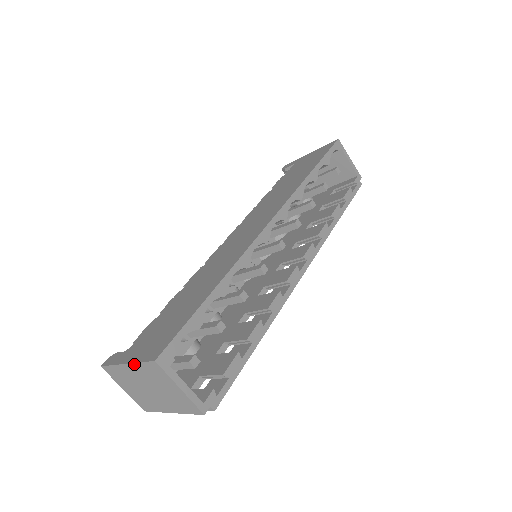
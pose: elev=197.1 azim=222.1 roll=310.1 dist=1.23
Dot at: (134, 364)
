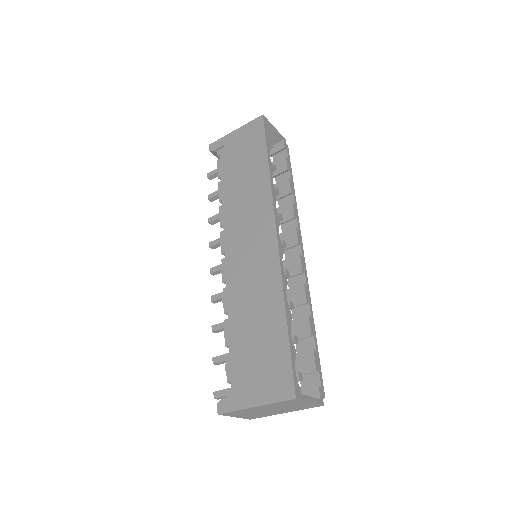
Dot at: (267, 405)
